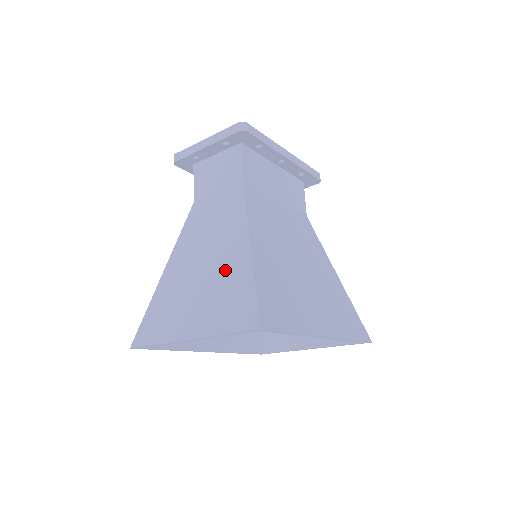
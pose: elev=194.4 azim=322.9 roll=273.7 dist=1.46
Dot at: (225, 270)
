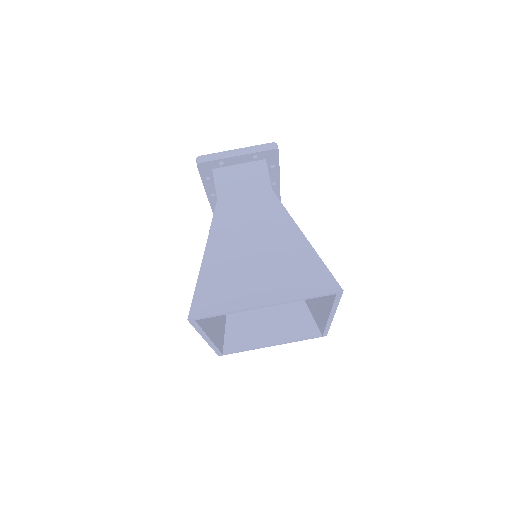
Dot at: (285, 252)
